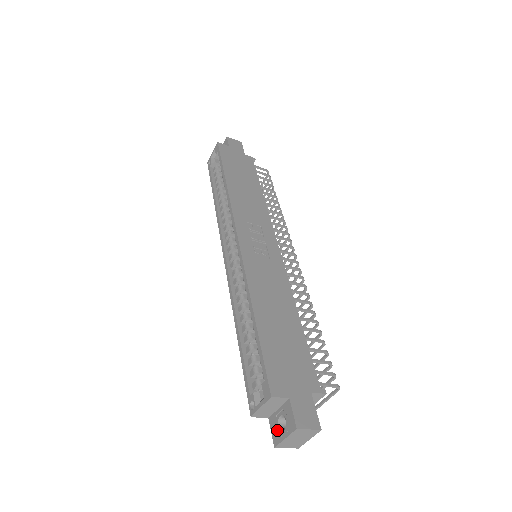
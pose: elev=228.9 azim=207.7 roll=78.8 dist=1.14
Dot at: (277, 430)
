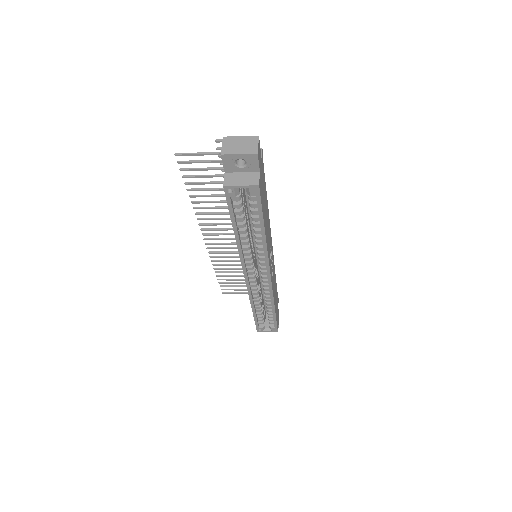
Dot at: occluded
